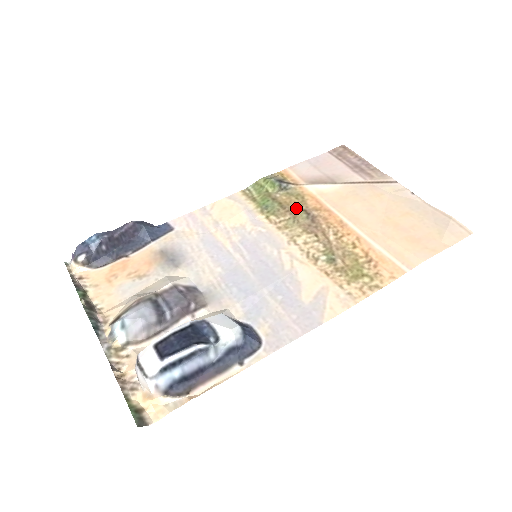
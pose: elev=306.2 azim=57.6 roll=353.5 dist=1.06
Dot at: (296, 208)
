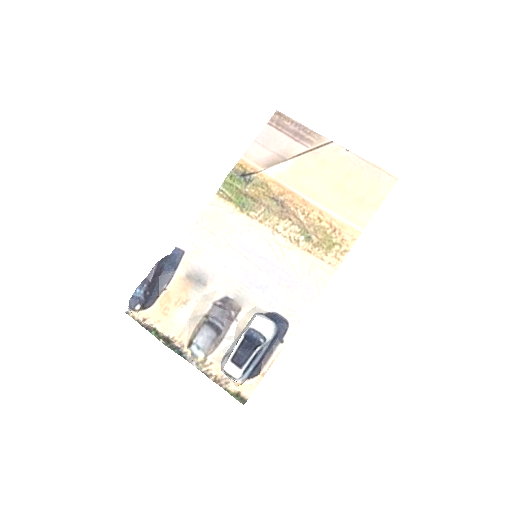
Dot at: (266, 199)
